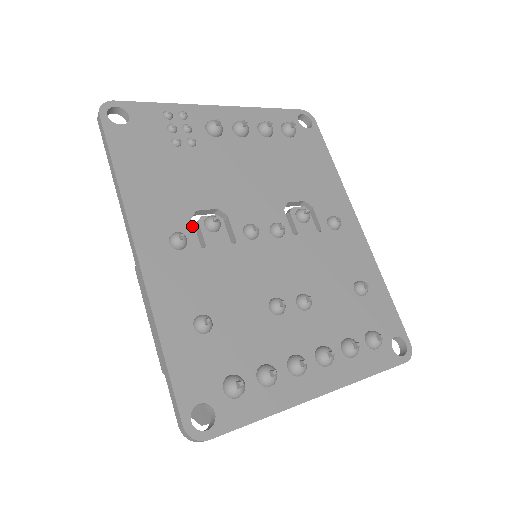
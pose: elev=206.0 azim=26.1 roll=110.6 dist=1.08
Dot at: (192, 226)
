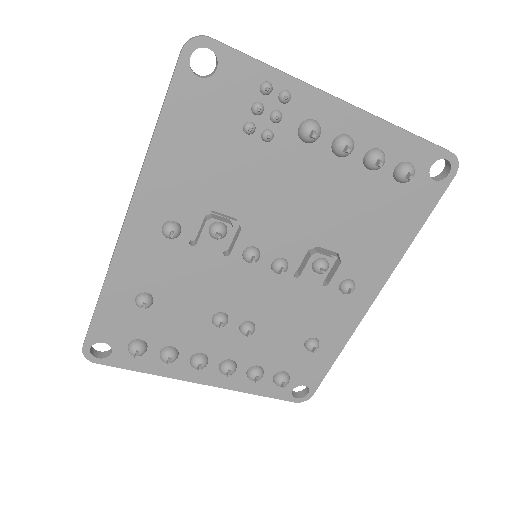
Dot at: (196, 222)
